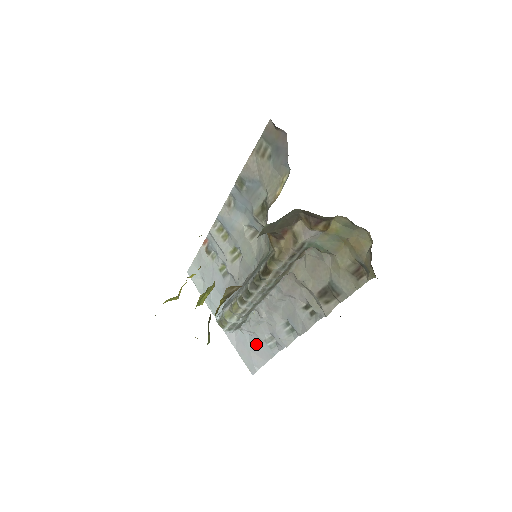
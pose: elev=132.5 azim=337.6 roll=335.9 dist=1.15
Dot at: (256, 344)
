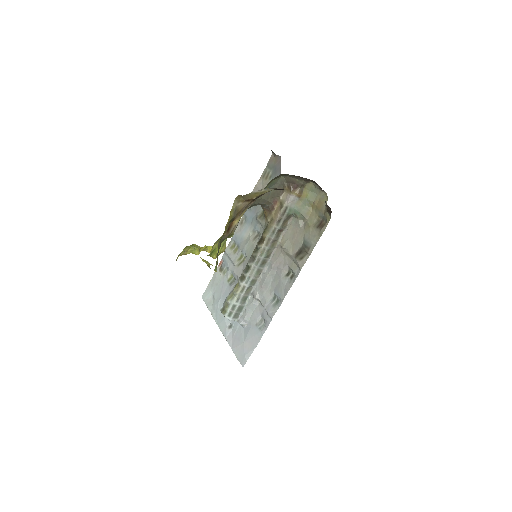
Dot at: (249, 332)
